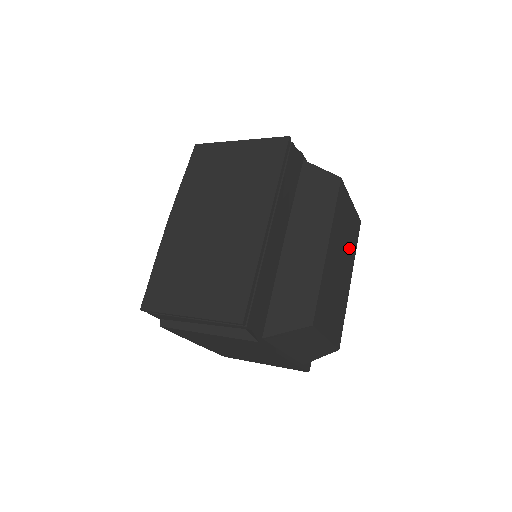
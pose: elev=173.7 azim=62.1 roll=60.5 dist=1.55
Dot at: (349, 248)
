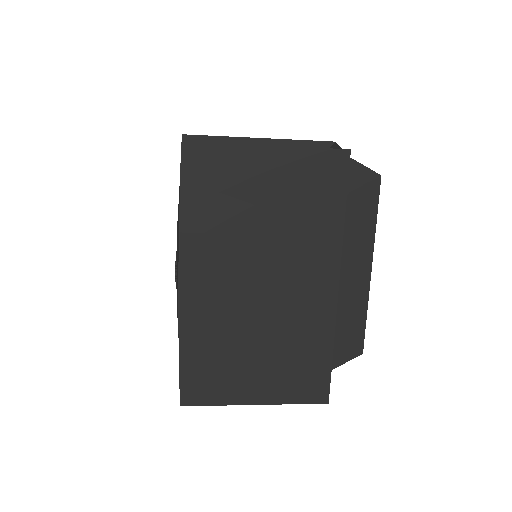
Dot at: occluded
